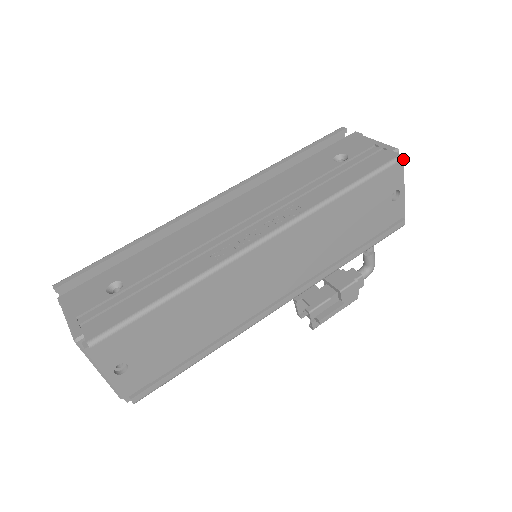
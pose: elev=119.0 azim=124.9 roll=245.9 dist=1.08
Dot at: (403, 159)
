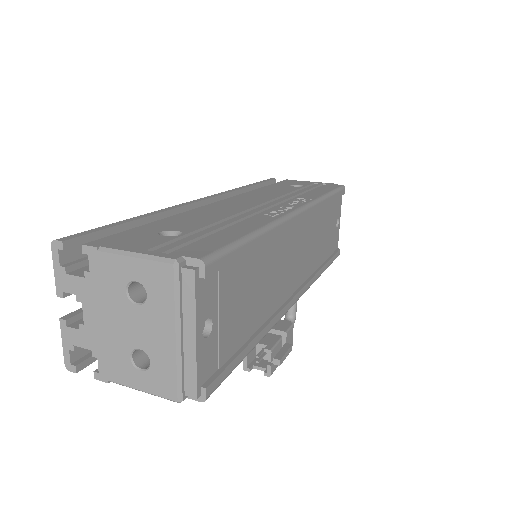
Dot at: occluded
